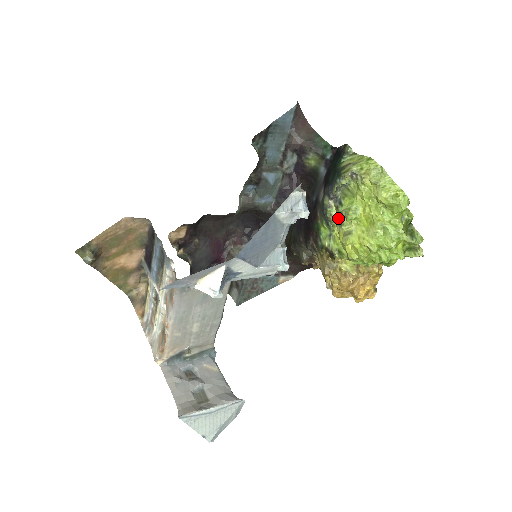
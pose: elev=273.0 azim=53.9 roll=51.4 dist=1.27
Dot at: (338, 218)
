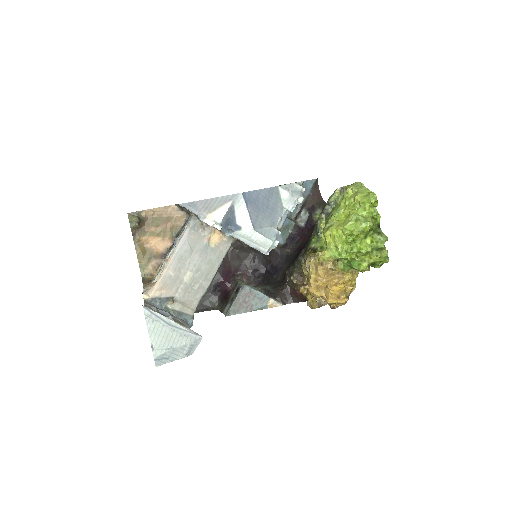
Dot at: (326, 223)
